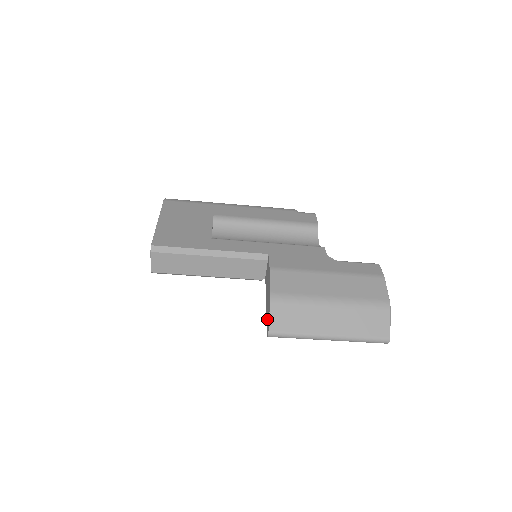
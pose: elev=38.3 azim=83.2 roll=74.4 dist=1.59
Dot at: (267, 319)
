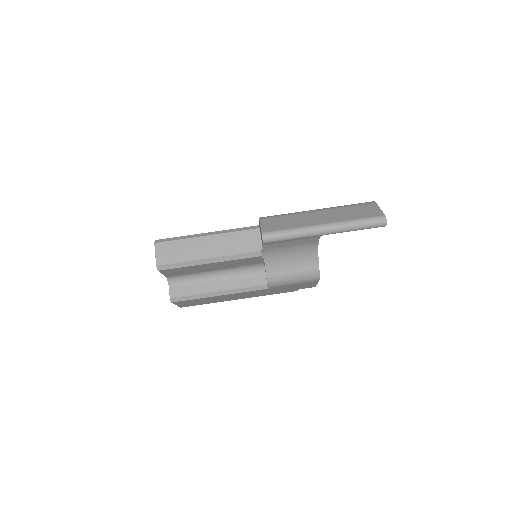
Dot at: occluded
